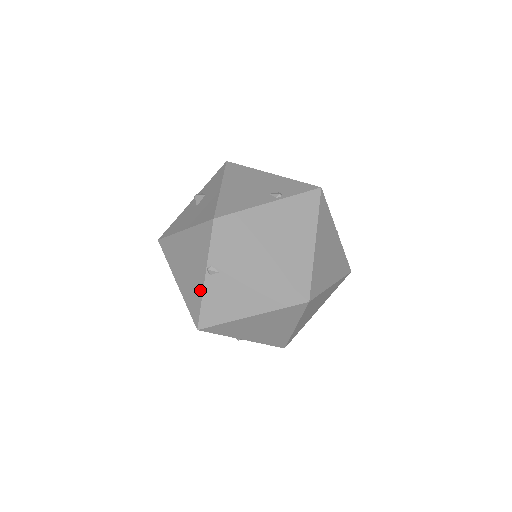
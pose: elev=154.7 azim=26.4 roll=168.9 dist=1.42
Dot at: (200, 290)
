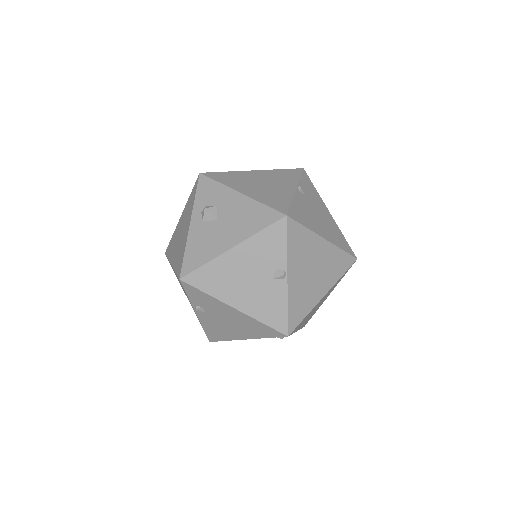
Dot at: (289, 195)
